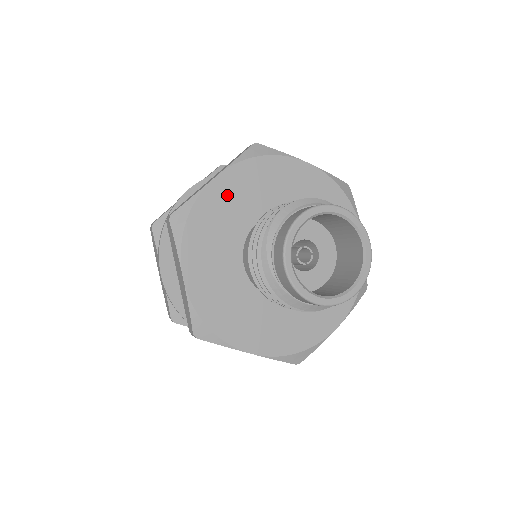
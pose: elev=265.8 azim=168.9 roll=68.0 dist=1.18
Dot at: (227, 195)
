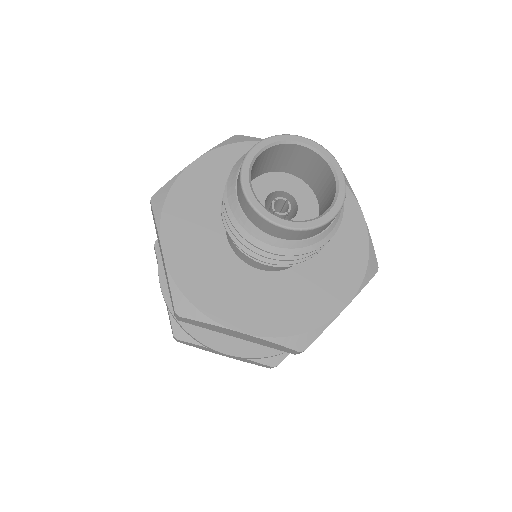
Dot at: occluded
